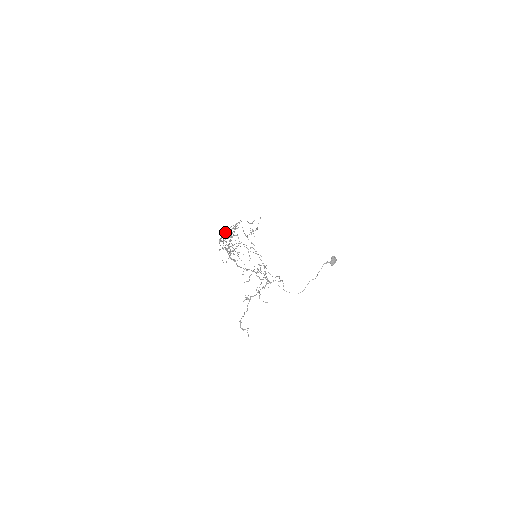
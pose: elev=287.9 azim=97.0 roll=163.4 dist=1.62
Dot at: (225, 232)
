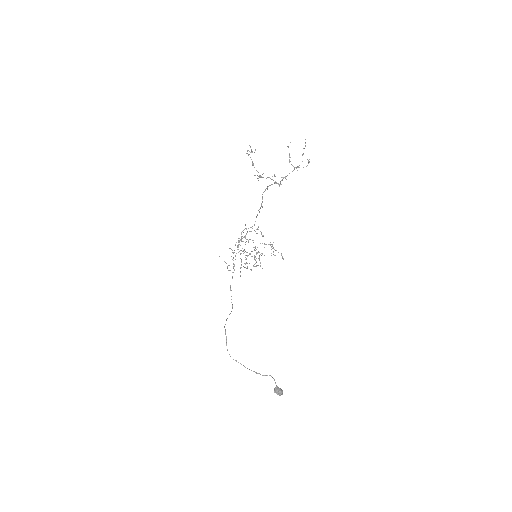
Dot at: occluded
